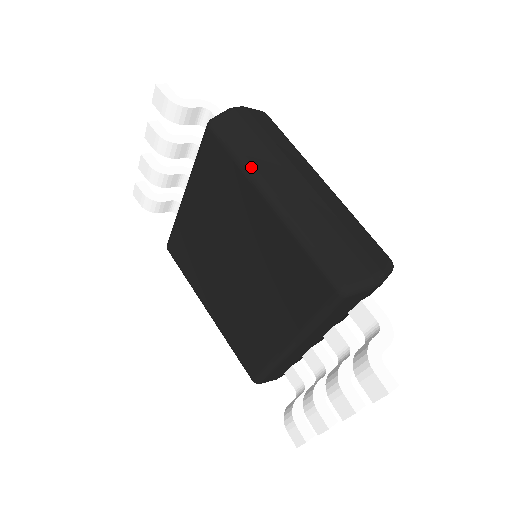
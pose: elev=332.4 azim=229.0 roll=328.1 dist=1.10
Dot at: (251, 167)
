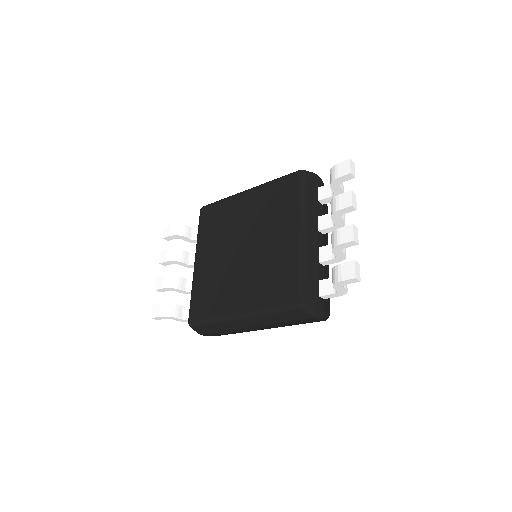
Dot at: (231, 196)
